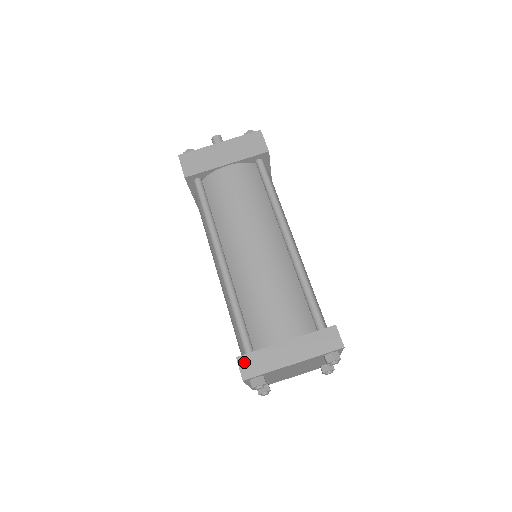
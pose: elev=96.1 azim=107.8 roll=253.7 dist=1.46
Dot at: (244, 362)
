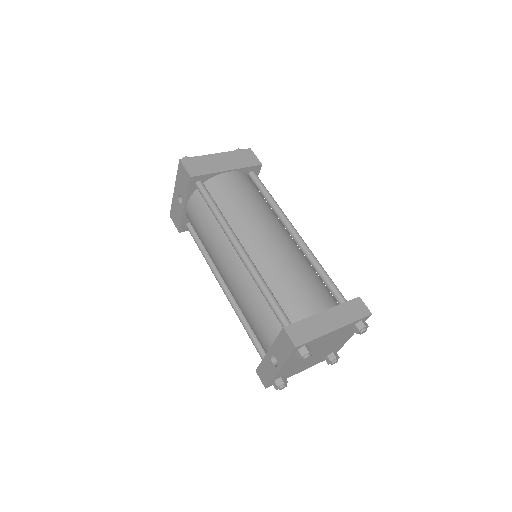
Dot at: (292, 331)
